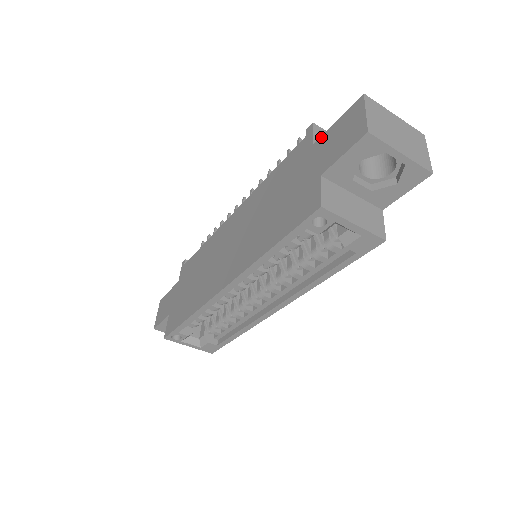
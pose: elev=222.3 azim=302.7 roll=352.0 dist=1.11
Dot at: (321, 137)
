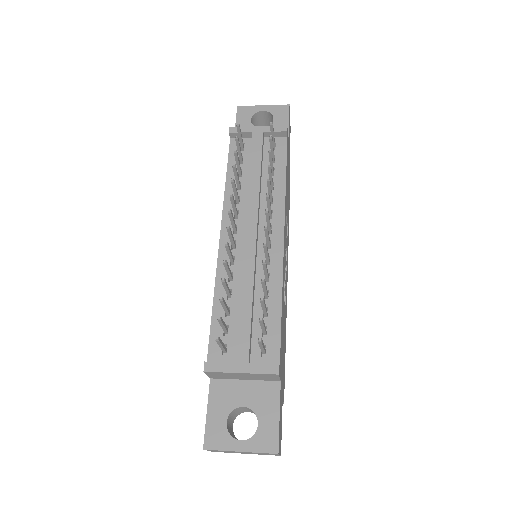
Dot at: (209, 391)
